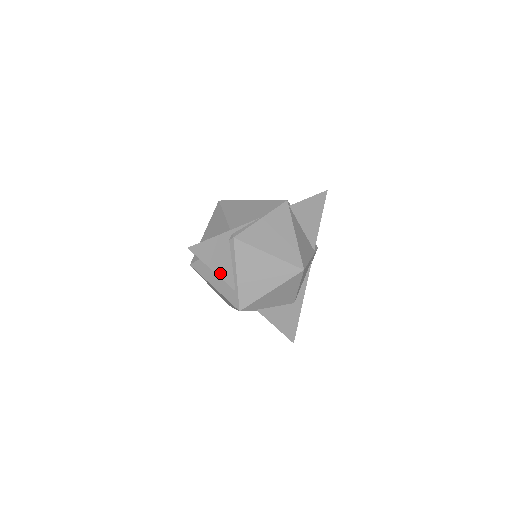
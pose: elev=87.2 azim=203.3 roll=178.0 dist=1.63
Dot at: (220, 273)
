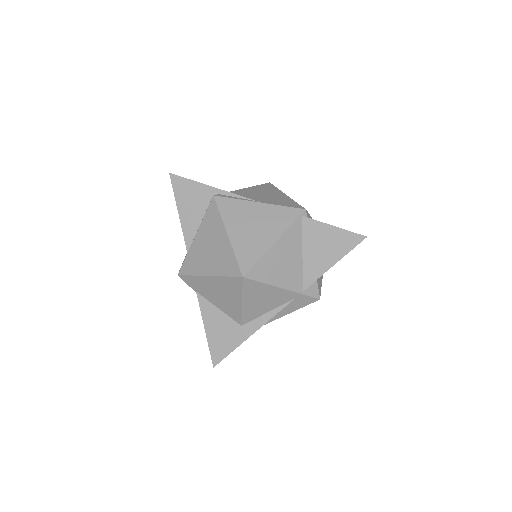
Dot at: (184, 222)
